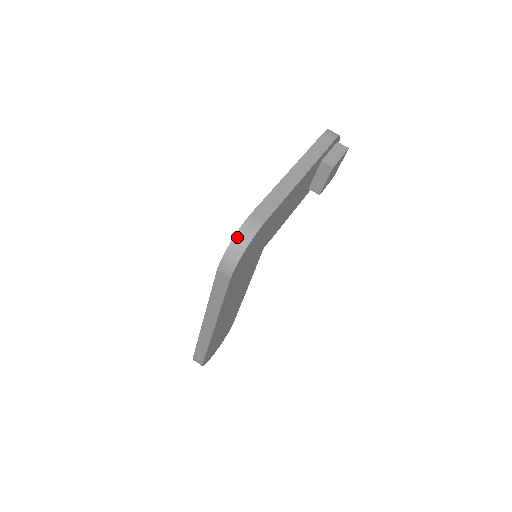
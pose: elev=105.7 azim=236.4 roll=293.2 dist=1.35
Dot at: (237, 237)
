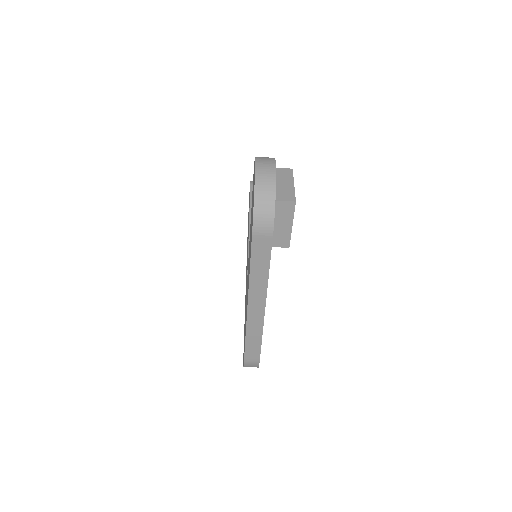
Dot at: occluded
